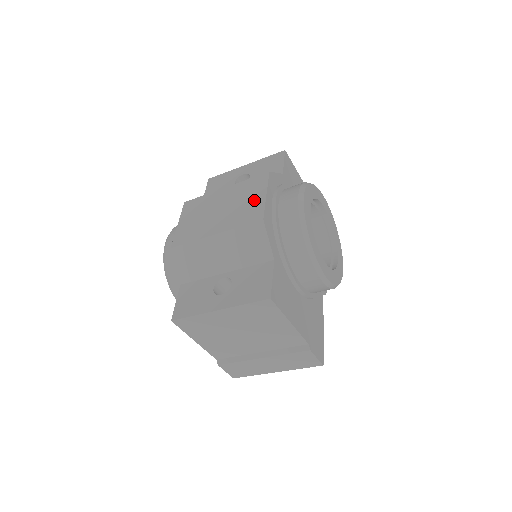
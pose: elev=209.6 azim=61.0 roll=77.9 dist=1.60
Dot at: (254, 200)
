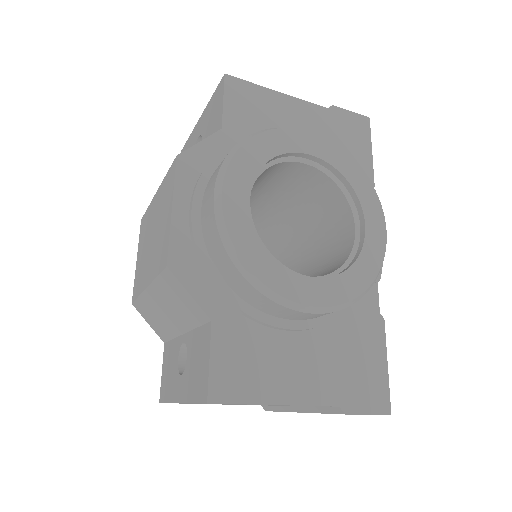
Dot at: (165, 221)
